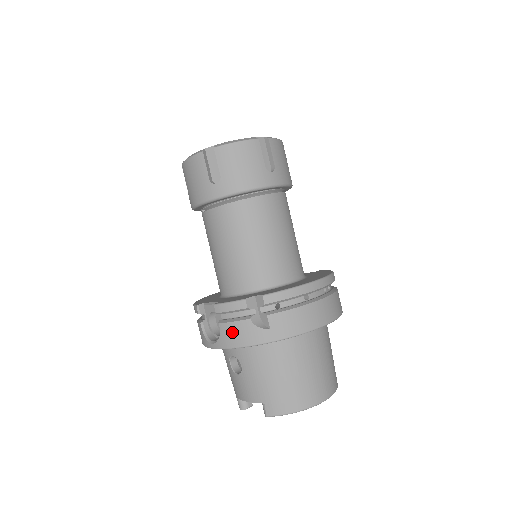
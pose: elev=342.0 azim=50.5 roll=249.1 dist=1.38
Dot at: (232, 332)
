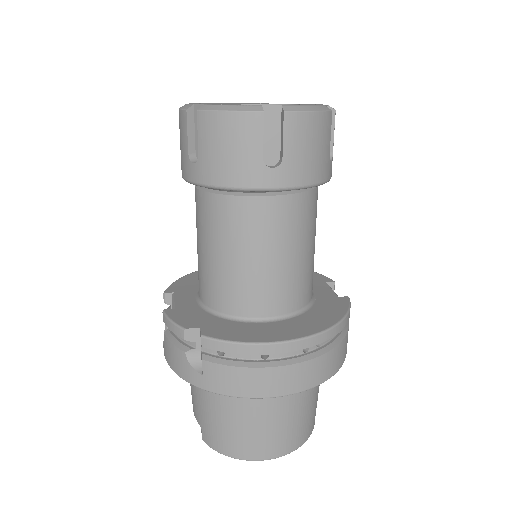
Dot at: (170, 352)
